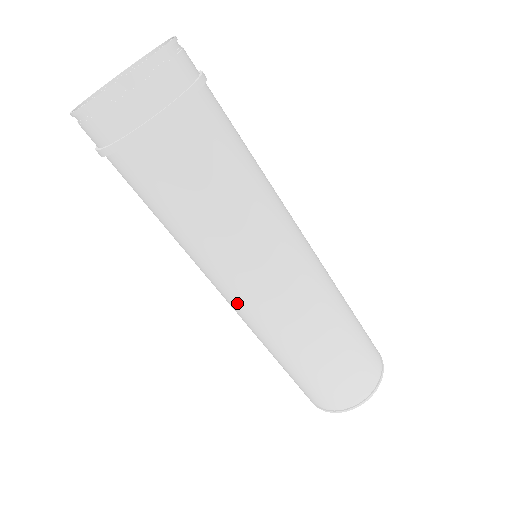
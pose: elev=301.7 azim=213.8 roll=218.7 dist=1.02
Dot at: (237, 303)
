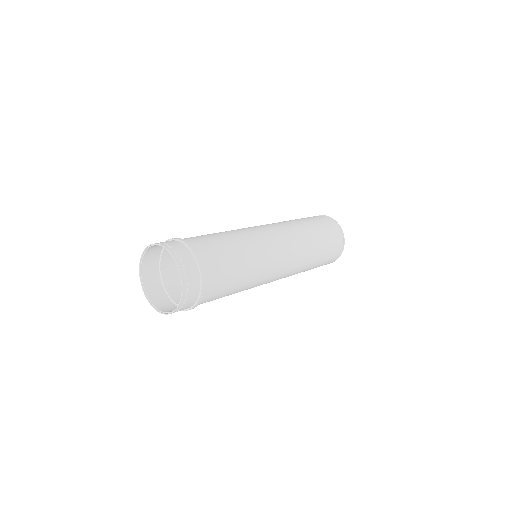
Dot at: (276, 279)
